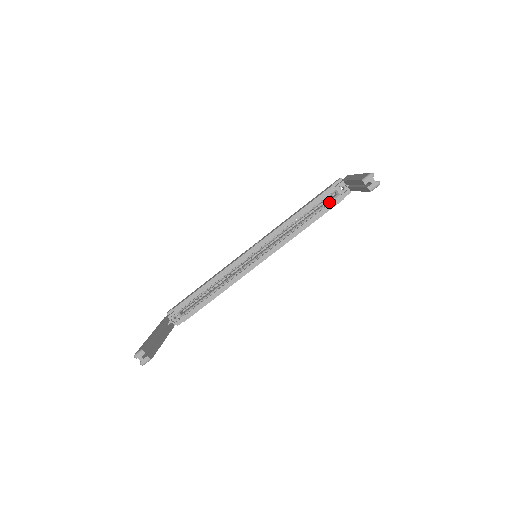
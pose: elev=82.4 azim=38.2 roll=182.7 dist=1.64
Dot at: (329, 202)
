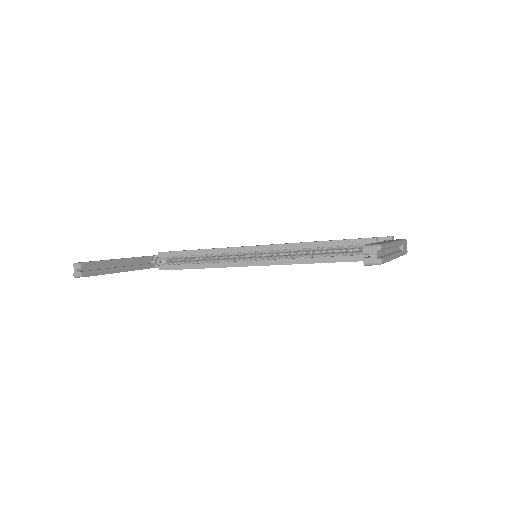
Dot at: (360, 253)
